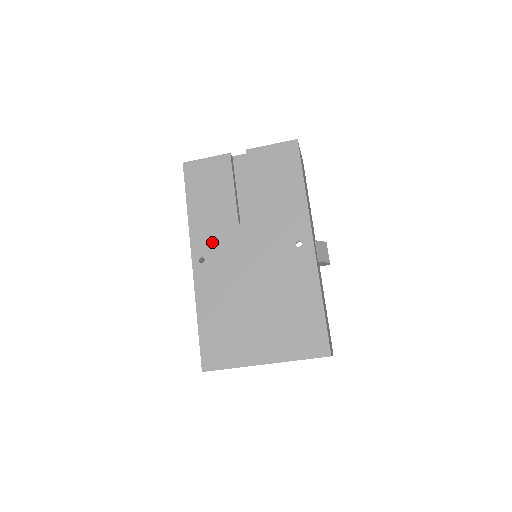
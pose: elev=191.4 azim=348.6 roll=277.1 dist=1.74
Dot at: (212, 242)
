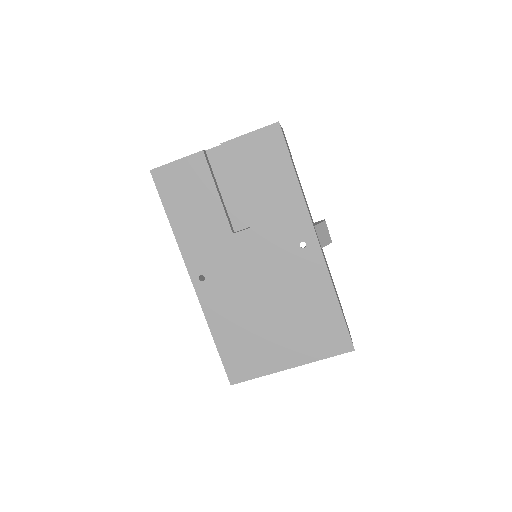
Dot at: (208, 257)
